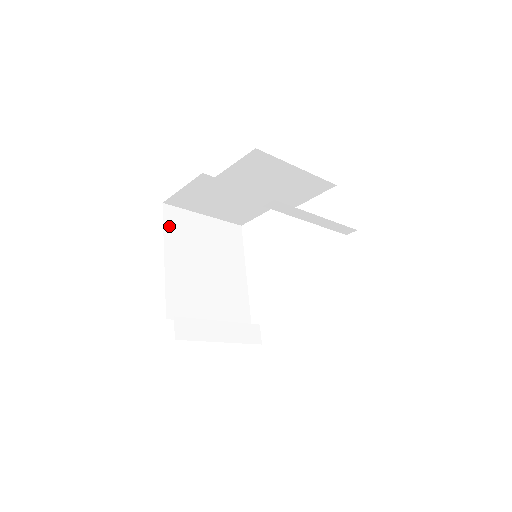
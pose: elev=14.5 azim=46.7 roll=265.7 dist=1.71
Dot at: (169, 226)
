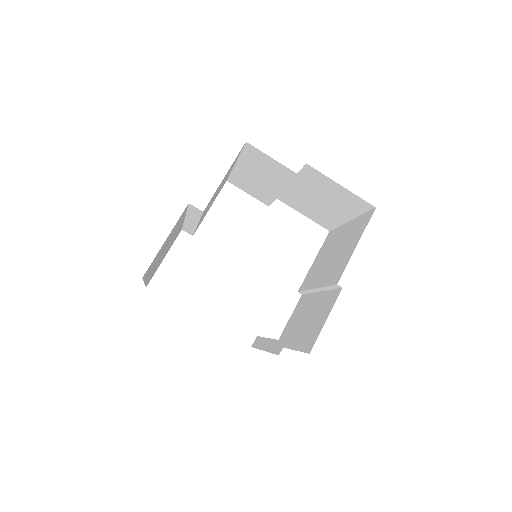
Dot at: occluded
